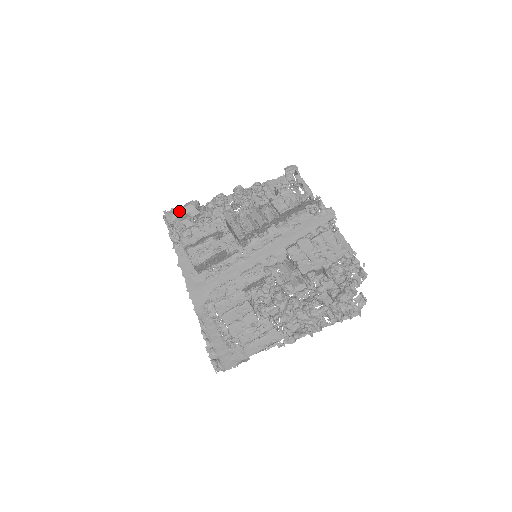
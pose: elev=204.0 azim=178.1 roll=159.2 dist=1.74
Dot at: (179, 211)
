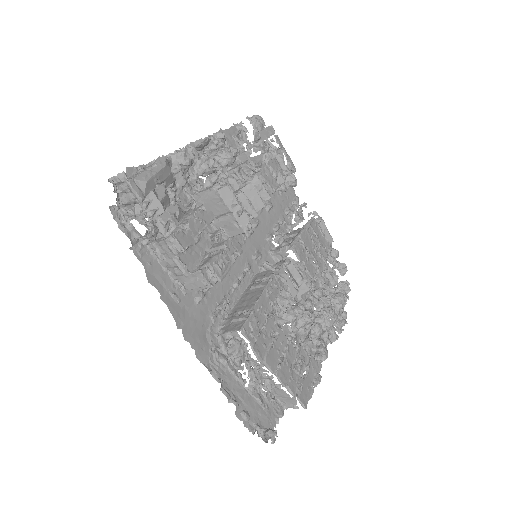
Dot at: (153, 177)
